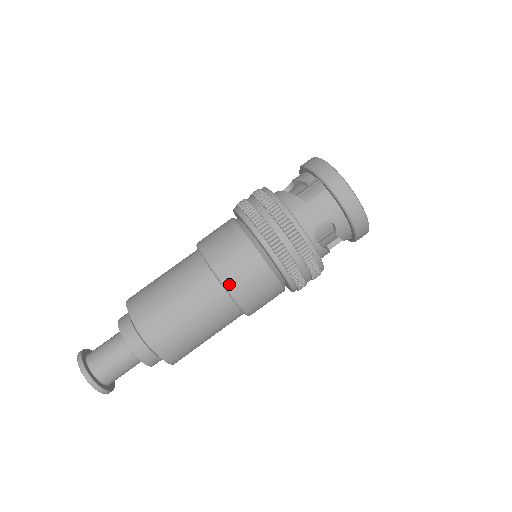
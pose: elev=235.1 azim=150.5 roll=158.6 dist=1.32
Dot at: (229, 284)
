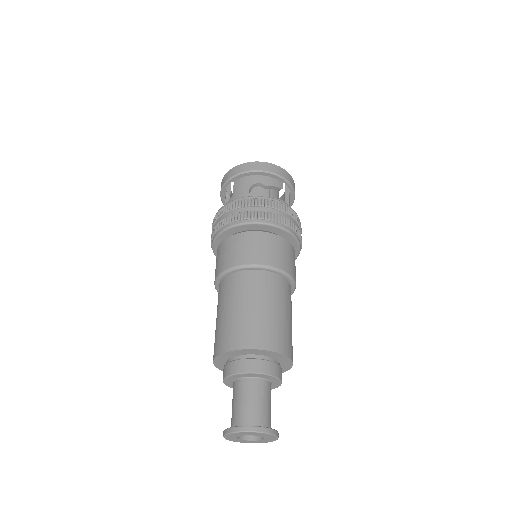
Dot at: (240, 263)
